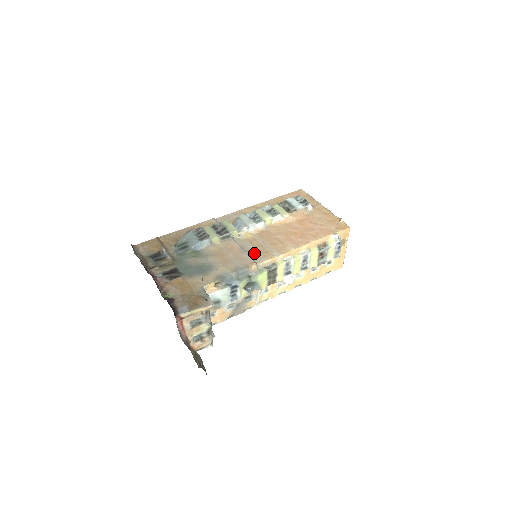
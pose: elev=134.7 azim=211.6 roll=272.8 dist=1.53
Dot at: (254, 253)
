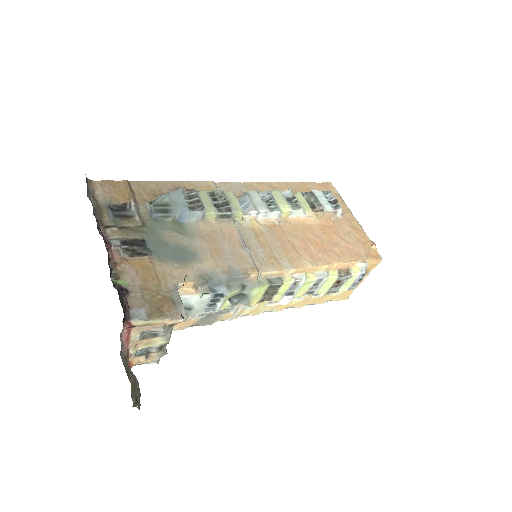
Dot at: (258, 254)
